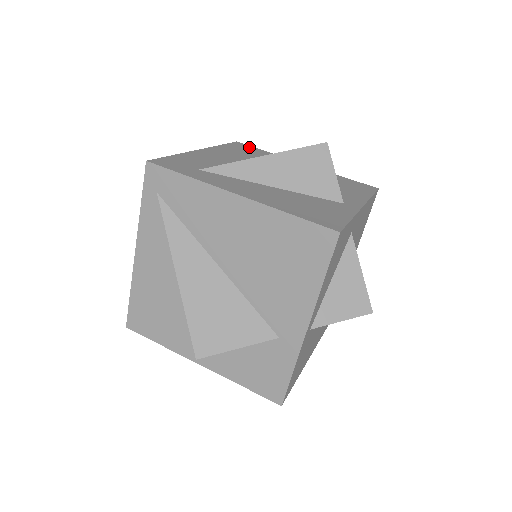
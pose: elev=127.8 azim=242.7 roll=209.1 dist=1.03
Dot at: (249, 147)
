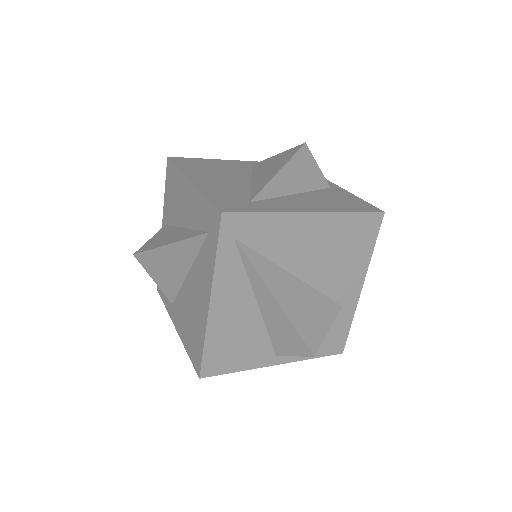
Dot at: (187, 159)
